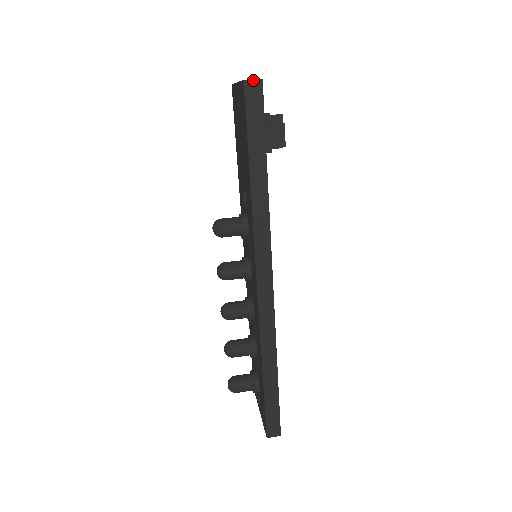
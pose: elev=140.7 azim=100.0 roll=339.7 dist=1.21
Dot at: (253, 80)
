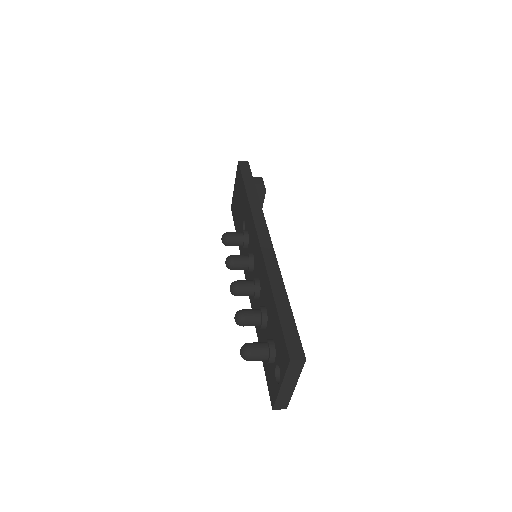
Dot at: (243, 161)
